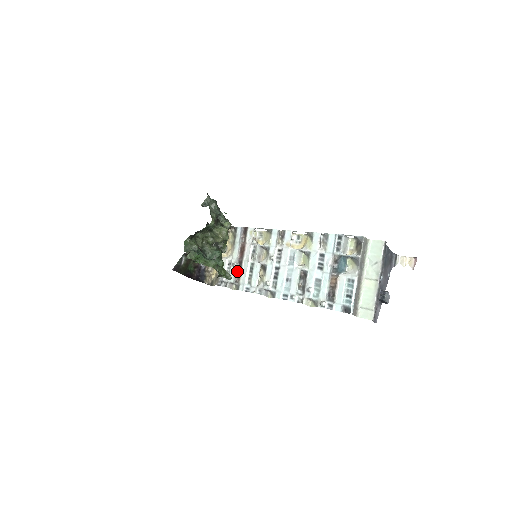
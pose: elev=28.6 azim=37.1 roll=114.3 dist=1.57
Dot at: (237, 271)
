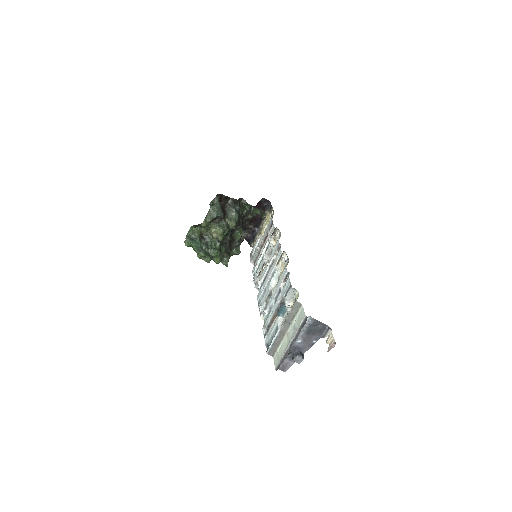
Dot at: (258, 254)
